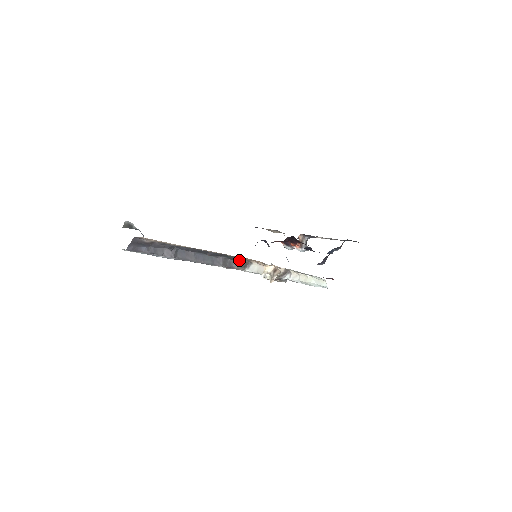
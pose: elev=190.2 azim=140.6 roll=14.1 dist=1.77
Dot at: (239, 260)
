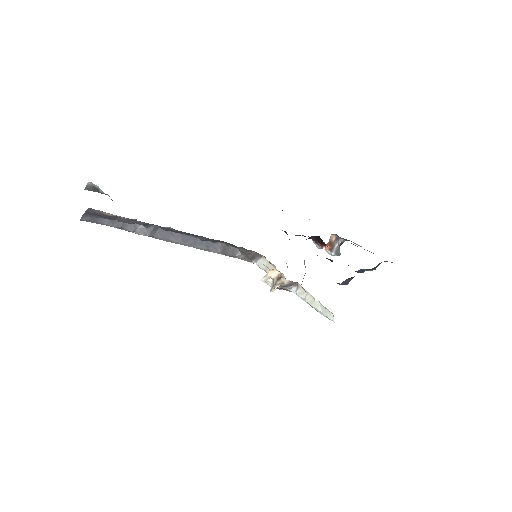
Dot at: (244, 250)
